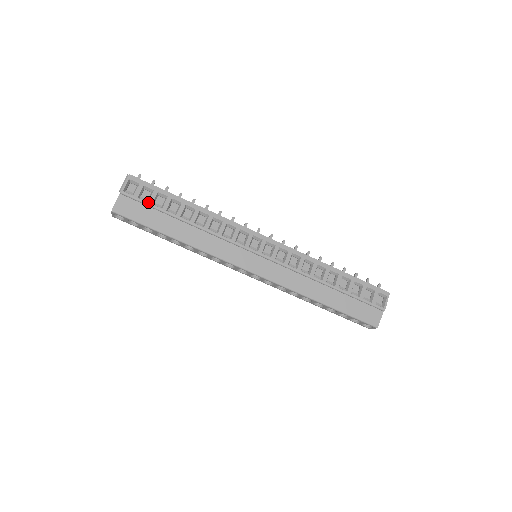
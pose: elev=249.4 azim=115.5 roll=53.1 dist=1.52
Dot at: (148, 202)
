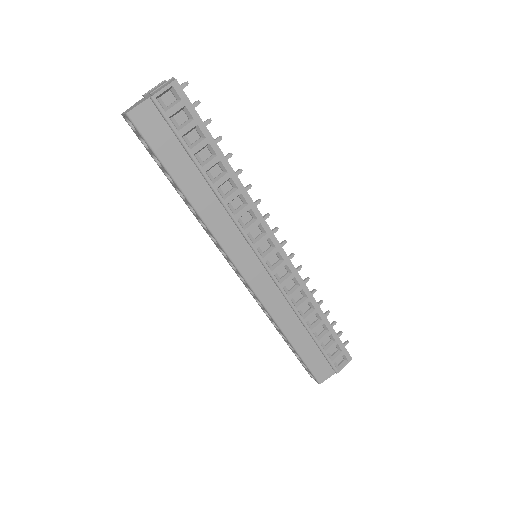
Dot at: (178, 131)
